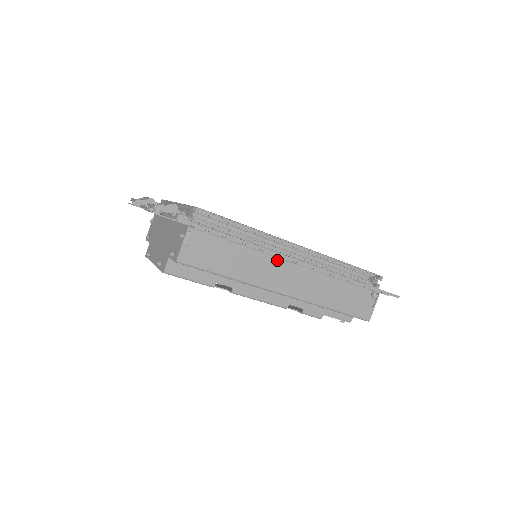
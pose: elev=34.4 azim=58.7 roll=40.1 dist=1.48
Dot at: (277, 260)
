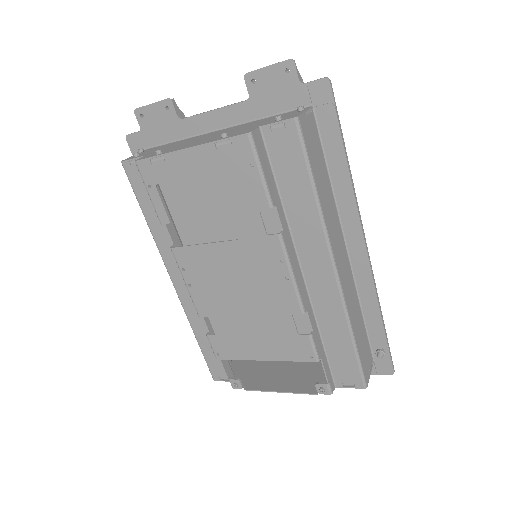
Dot at: (340, 229)
